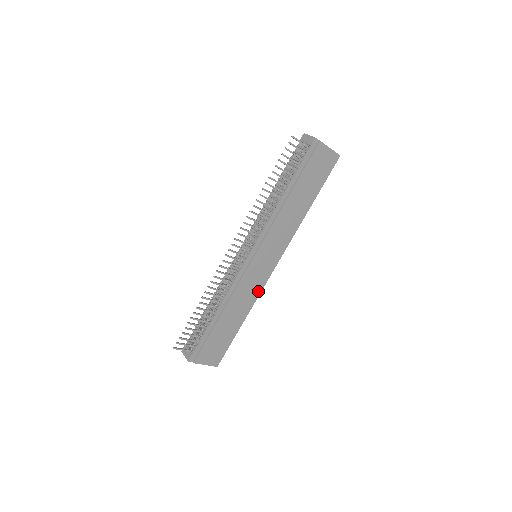
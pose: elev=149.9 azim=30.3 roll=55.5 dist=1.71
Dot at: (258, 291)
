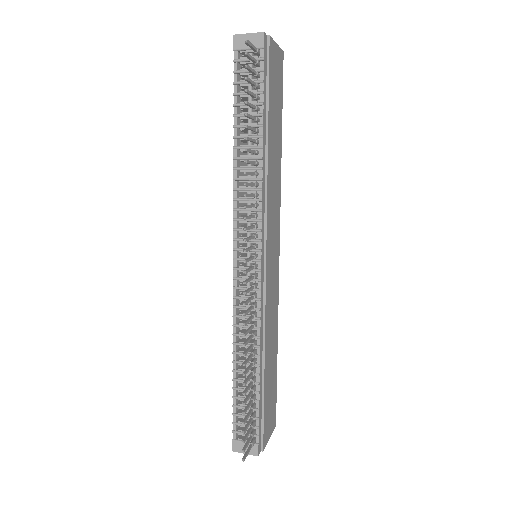
Dot at: (276, 299)
